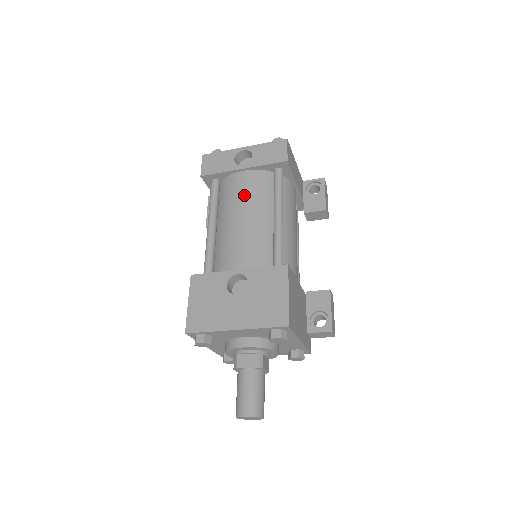
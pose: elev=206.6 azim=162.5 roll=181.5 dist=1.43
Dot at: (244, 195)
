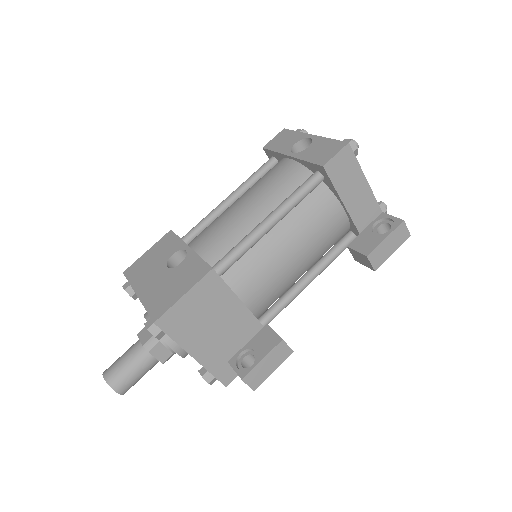
Dot at: (266, 183)
